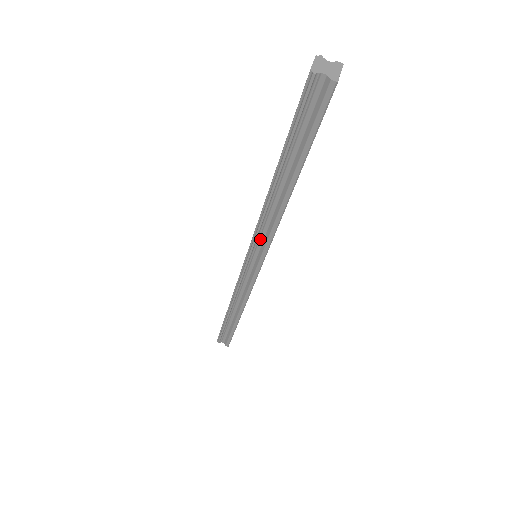
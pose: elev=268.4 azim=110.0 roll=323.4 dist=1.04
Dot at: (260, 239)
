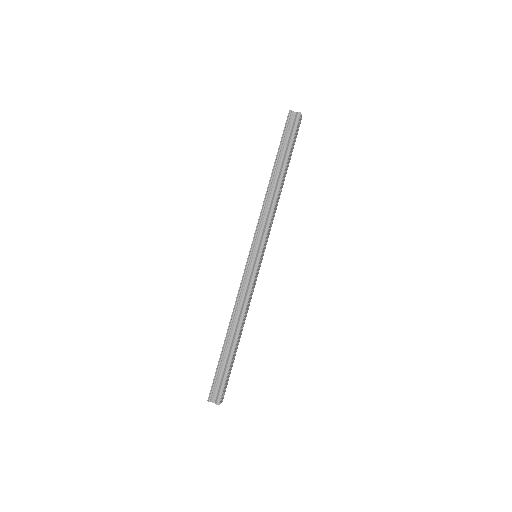
Dot at: (261, 229)
